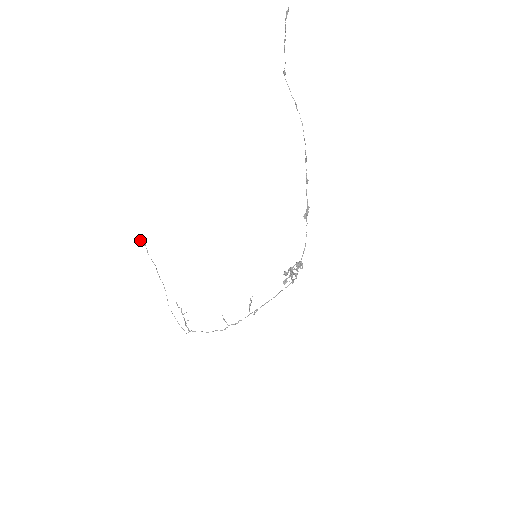
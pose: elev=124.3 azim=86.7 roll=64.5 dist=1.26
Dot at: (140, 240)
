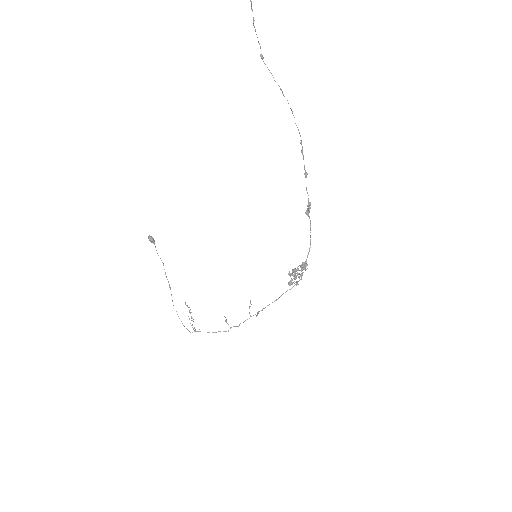
Dot at: (148, 238)
